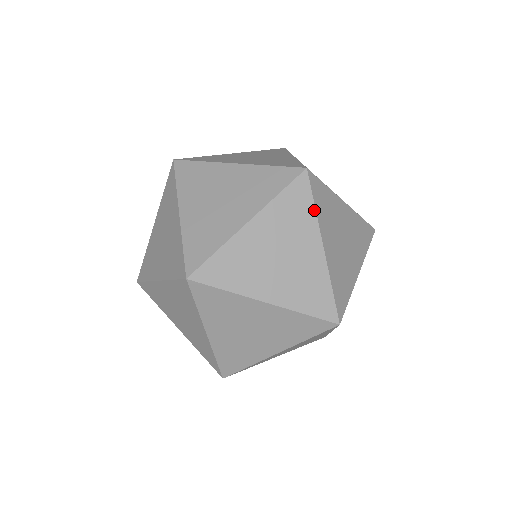
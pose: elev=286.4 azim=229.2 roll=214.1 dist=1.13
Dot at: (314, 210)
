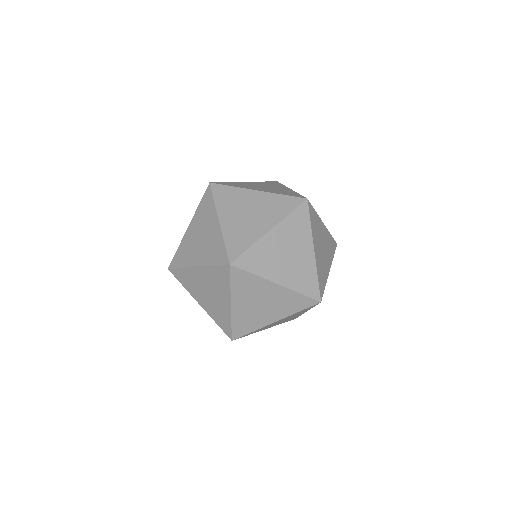
Dot at: (234, 187)
